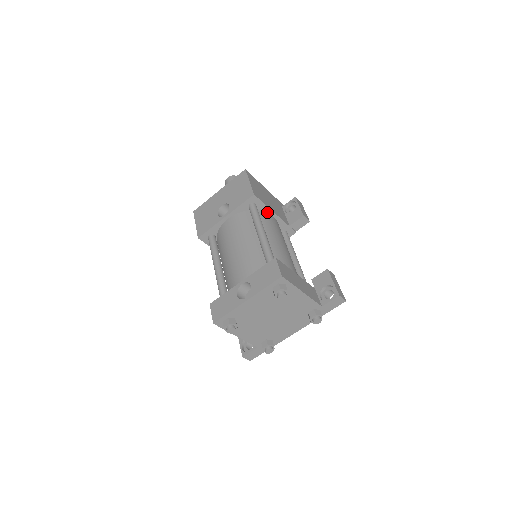
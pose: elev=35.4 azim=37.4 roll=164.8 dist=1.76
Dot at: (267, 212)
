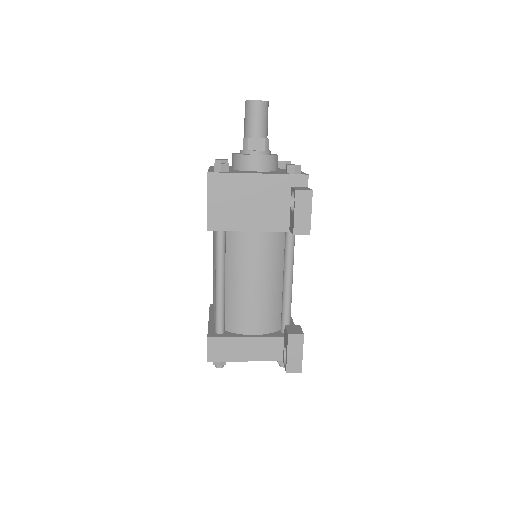
Dot at: (244, 230)
